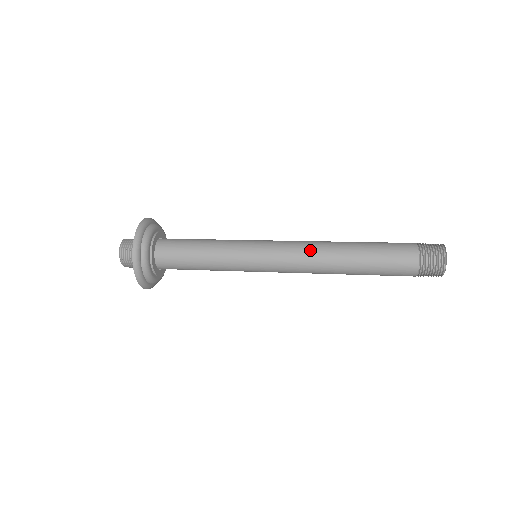
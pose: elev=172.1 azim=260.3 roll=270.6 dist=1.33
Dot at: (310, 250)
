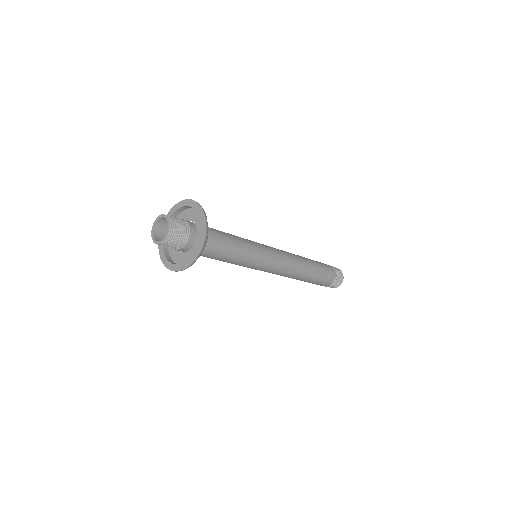
Dot at: (288, 252)
